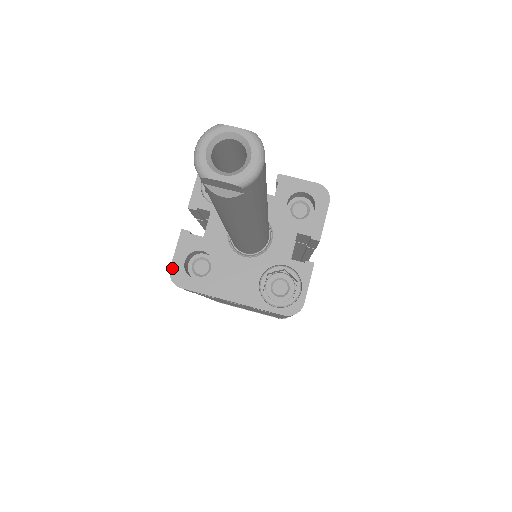
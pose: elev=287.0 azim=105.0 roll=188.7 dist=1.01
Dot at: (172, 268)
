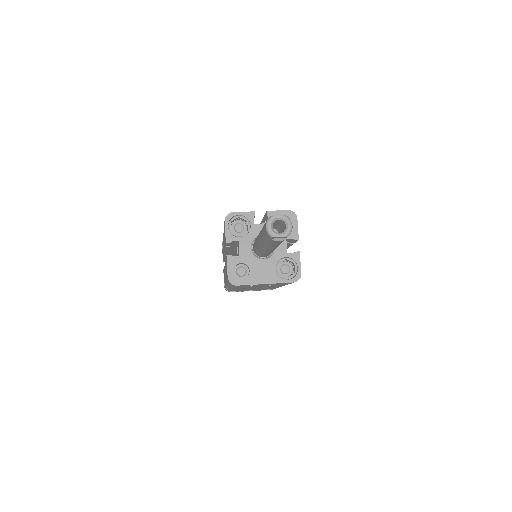
Dot at: (229, 277)
